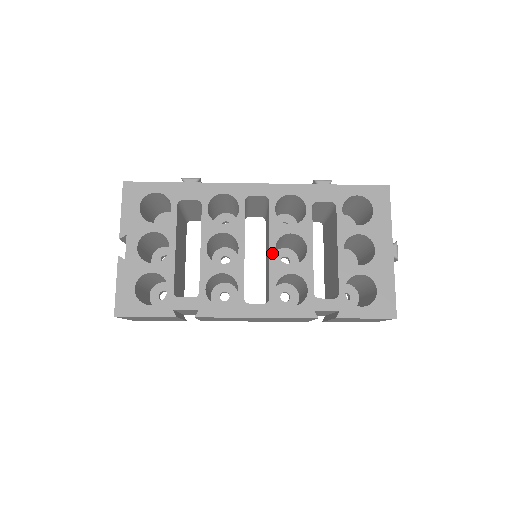
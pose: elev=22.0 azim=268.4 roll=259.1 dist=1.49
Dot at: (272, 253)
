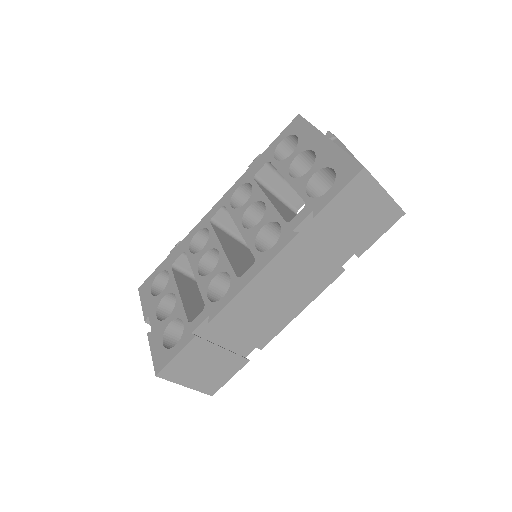
Dot at: (242, 231)
